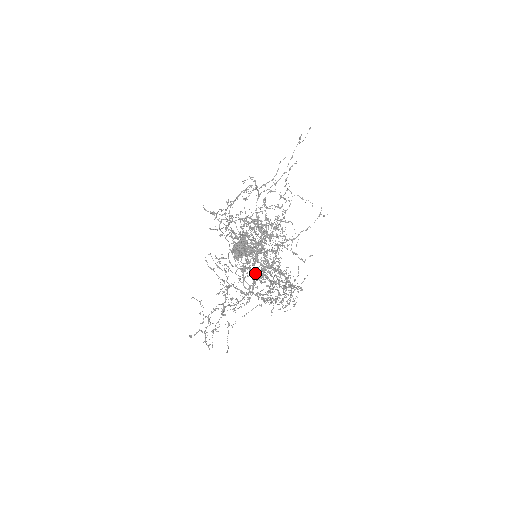
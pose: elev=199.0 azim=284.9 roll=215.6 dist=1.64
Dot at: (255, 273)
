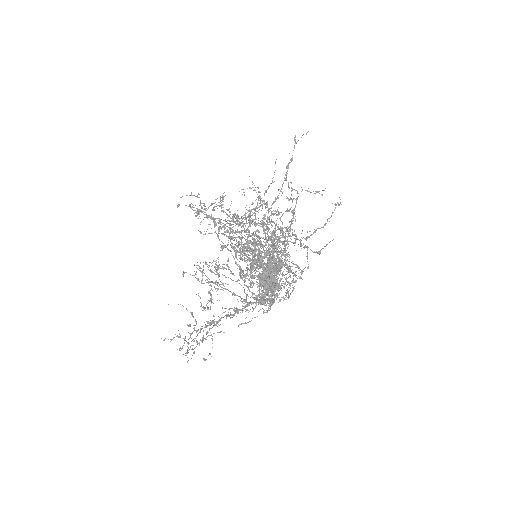
Dot at: (257, 275)
